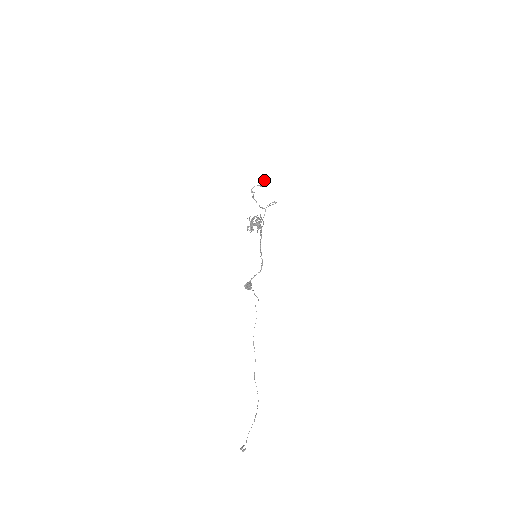
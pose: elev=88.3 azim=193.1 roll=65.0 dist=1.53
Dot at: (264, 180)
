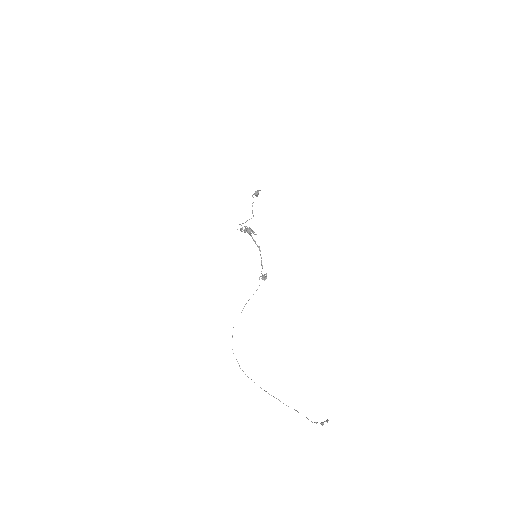
Dot at: (258, 190)
